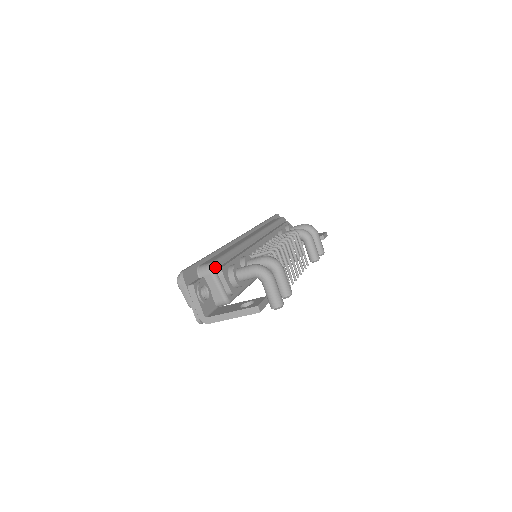
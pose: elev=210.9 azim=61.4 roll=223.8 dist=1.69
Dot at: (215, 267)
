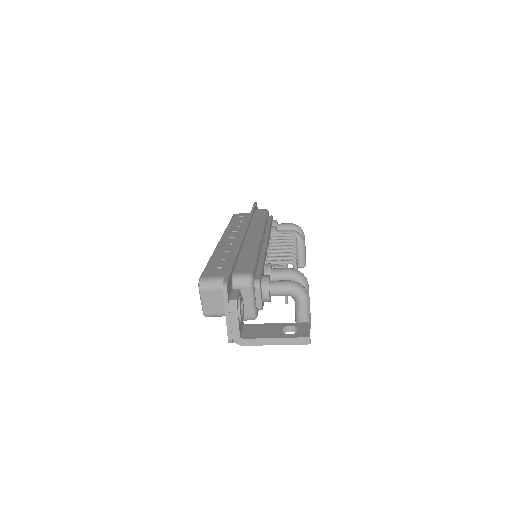
Dot at: occluded
